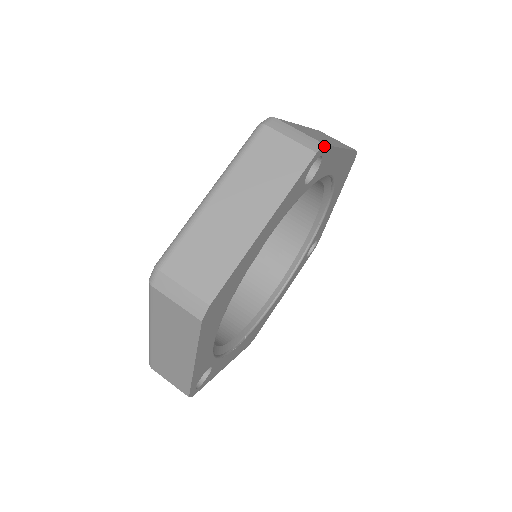
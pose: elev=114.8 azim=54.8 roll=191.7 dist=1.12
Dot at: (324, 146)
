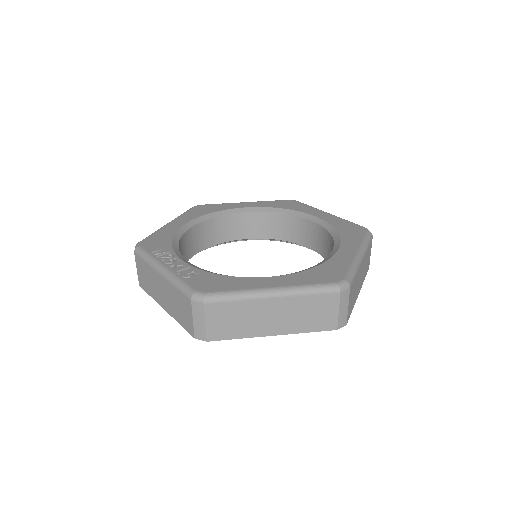
Dot at: (345, 325)
